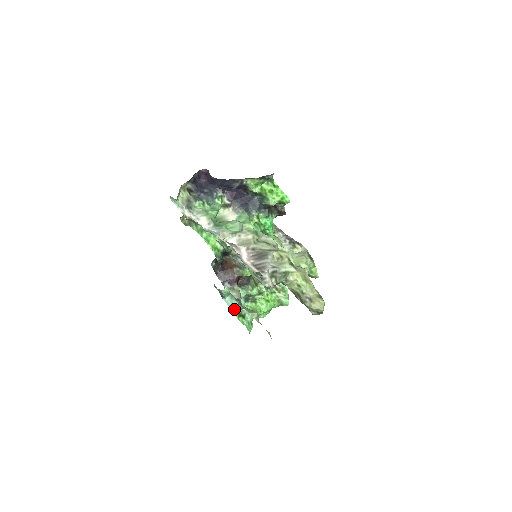
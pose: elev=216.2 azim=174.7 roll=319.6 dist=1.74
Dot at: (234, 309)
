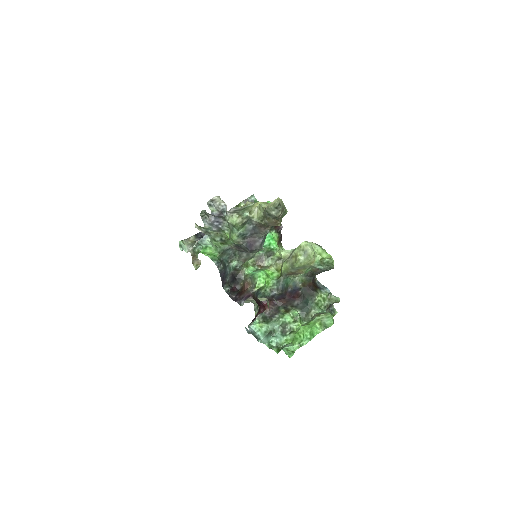
Dot at: (272, 346)
